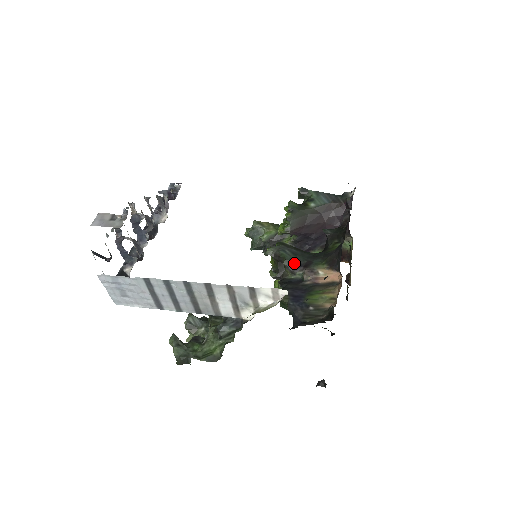
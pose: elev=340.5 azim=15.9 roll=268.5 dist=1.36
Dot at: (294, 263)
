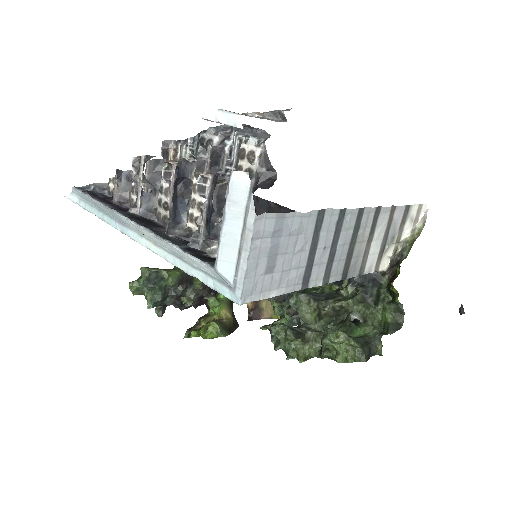
Dot at: occluded
